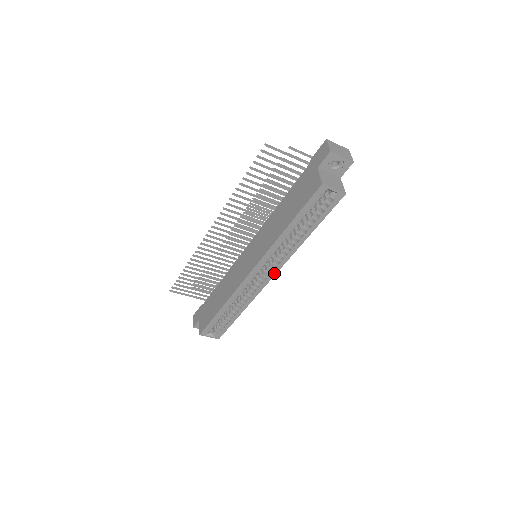
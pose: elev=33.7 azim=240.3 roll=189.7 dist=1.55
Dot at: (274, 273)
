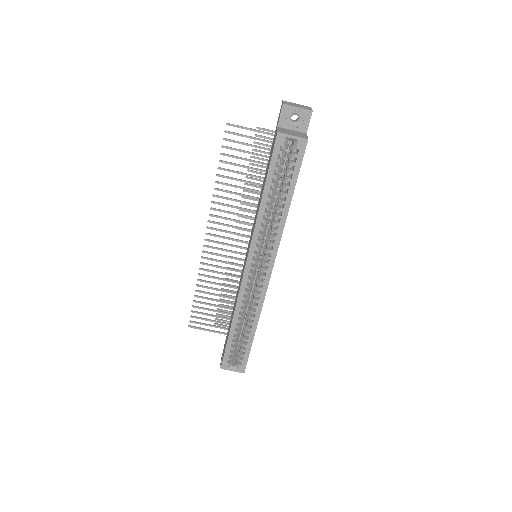
Dot at: (272, 264)
